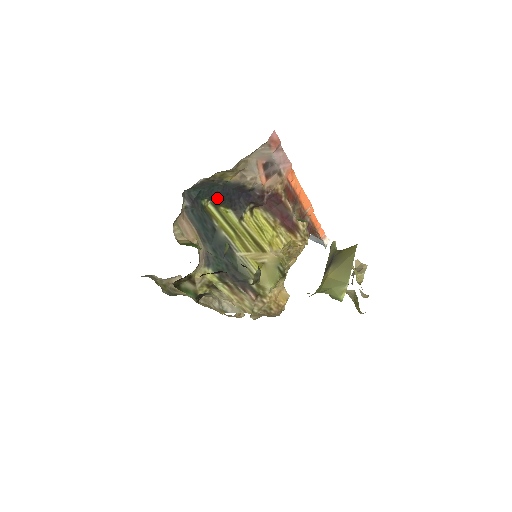
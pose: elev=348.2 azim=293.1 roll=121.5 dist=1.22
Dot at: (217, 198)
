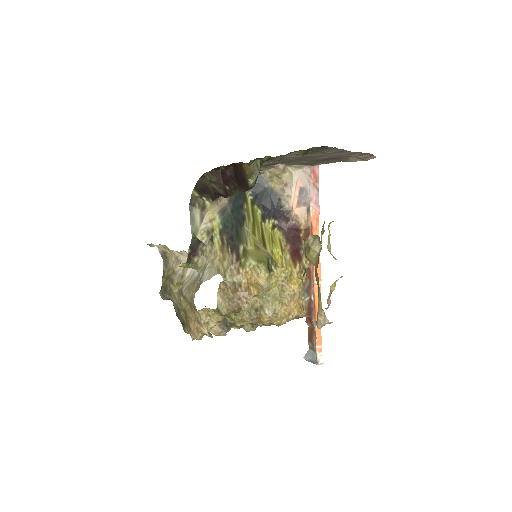
Dot at: (257, 196)
